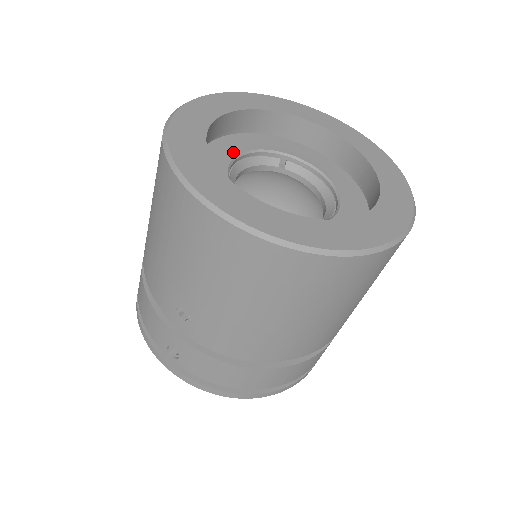
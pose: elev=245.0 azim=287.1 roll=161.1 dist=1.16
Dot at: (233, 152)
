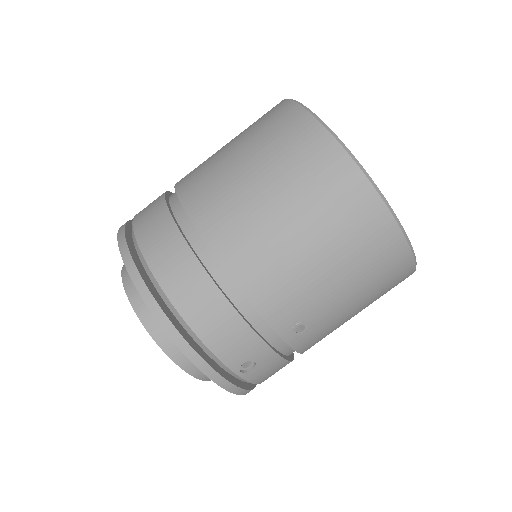
Dot at: occluded
